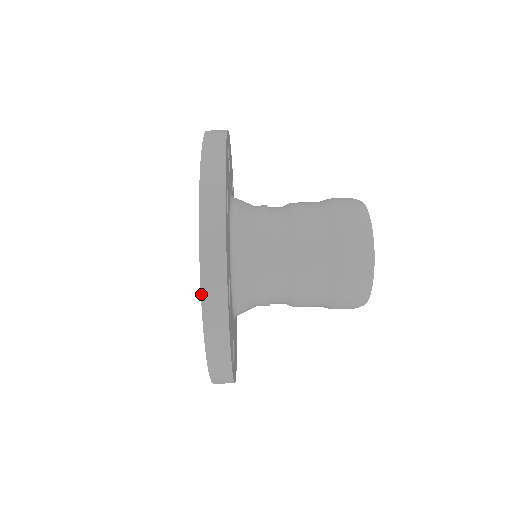
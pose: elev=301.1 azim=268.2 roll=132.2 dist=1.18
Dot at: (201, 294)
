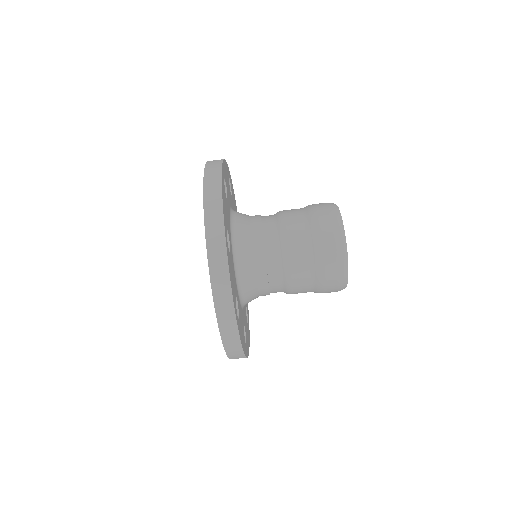
Dot at: (217, 320)
